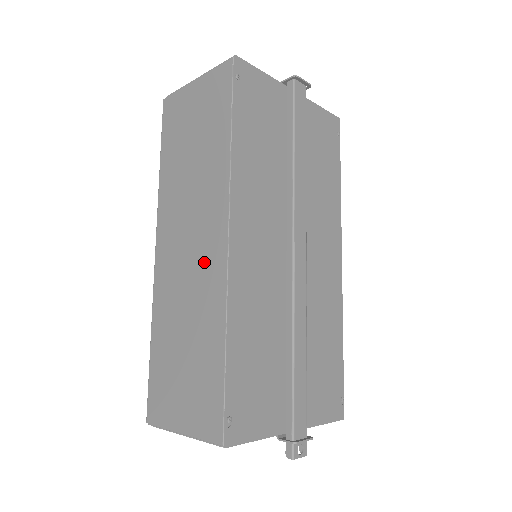
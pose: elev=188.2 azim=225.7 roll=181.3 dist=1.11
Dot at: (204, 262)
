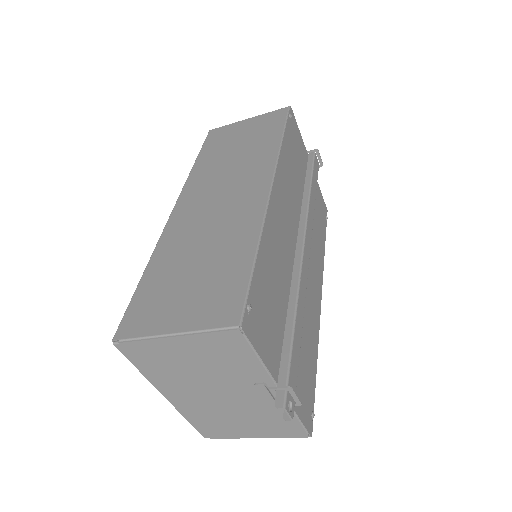
Dot at: (238, 204)
